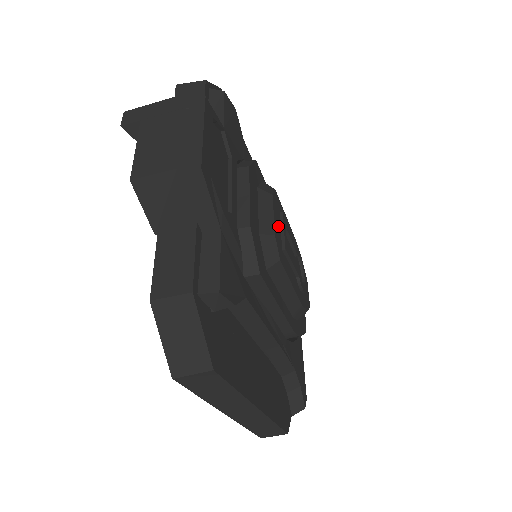
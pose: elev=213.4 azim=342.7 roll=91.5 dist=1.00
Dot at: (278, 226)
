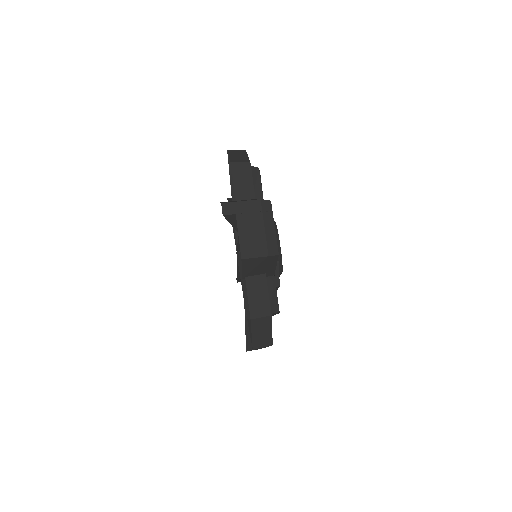
Dot at: occluded
